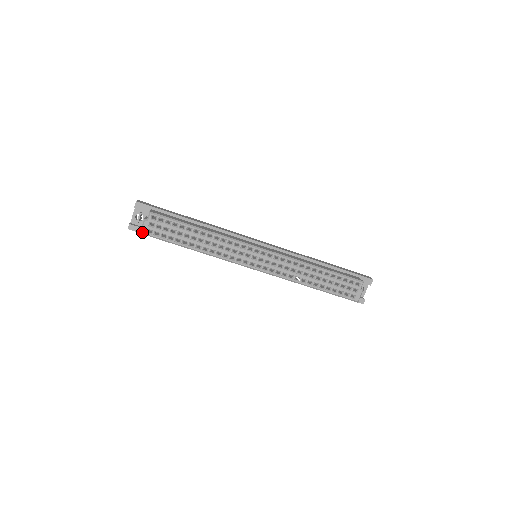
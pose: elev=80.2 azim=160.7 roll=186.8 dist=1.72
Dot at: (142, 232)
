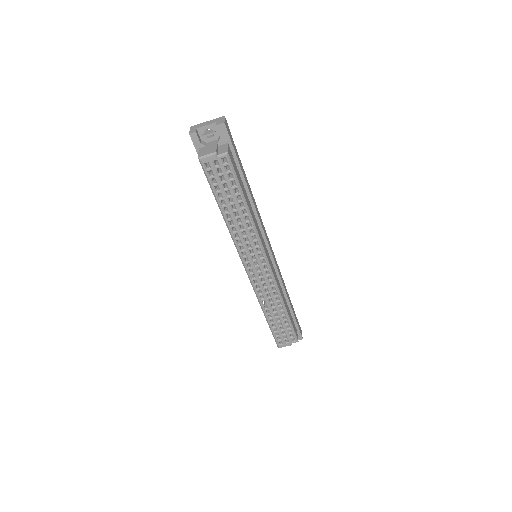
Dot at: (201, 159)
